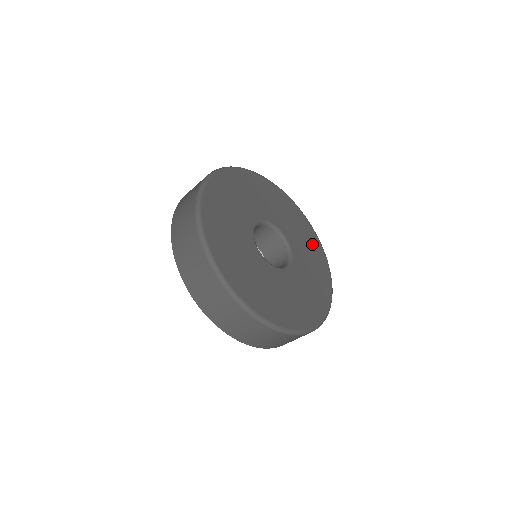
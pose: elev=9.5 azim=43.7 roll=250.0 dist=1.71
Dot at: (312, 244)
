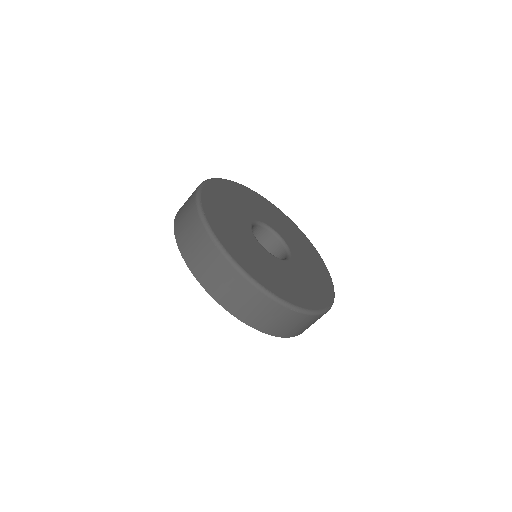
Dot at: (302, 240)
